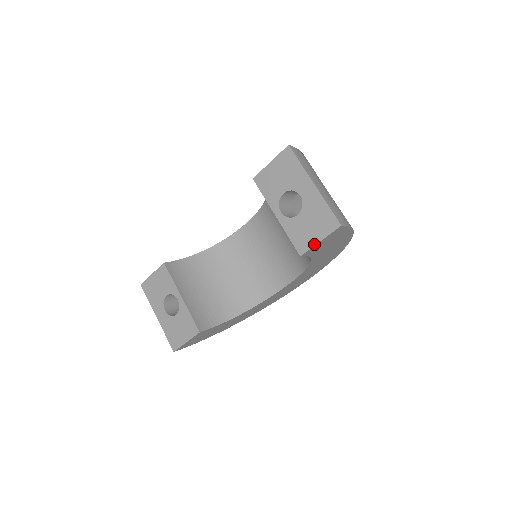
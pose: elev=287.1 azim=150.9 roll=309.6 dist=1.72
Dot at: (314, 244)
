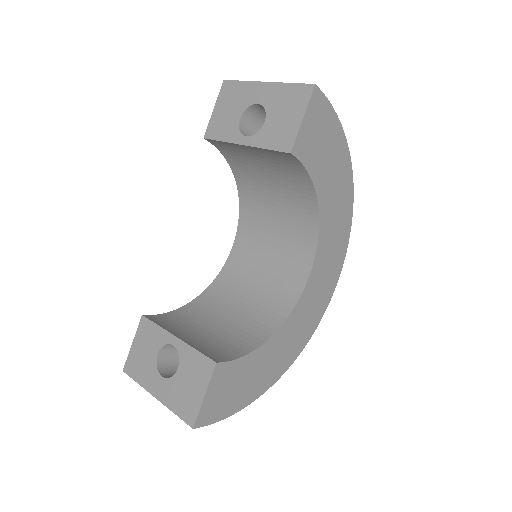
Dot at: (298, 127)
